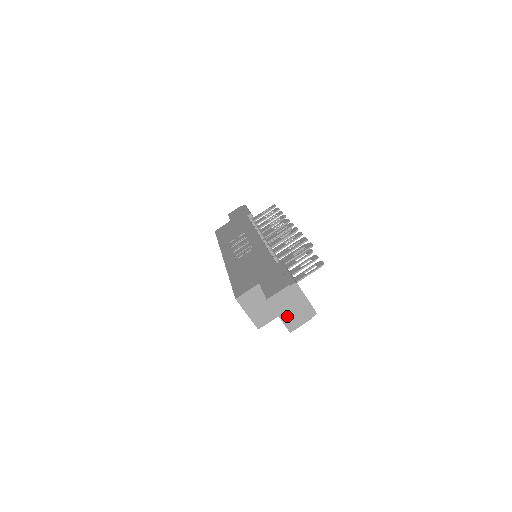
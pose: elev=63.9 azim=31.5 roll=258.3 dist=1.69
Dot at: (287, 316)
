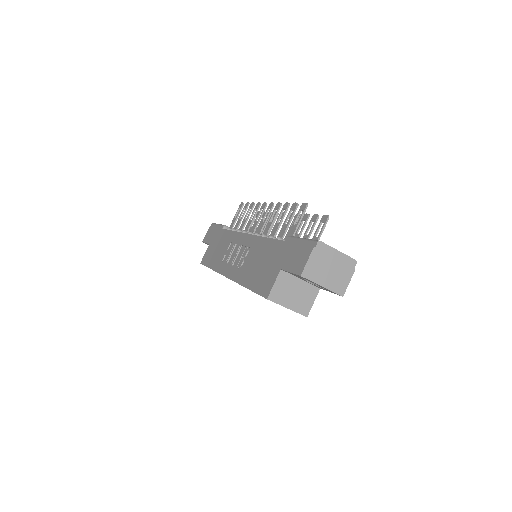
Dot at: (330, 281)
